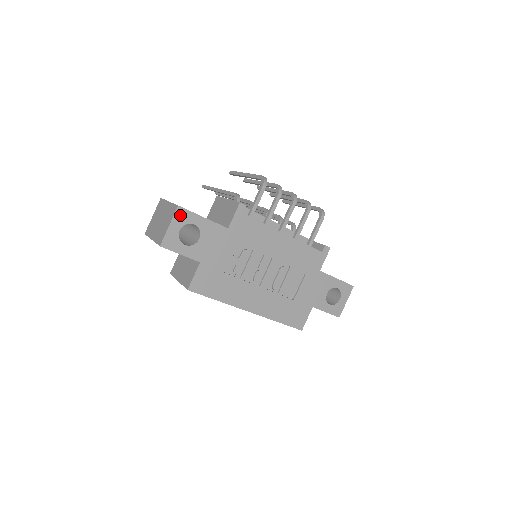
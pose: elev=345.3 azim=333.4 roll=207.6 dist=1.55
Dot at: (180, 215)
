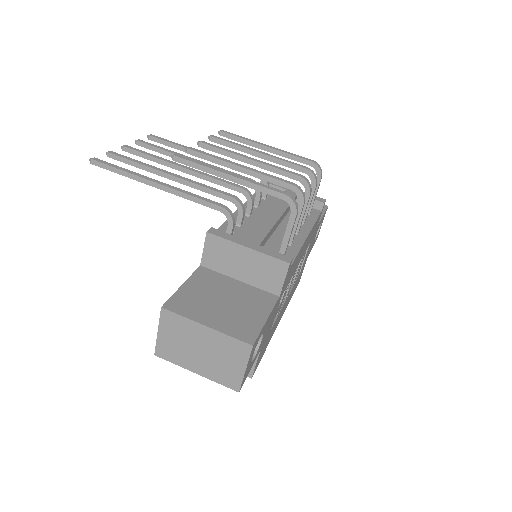
Dot at: (253, 349)
